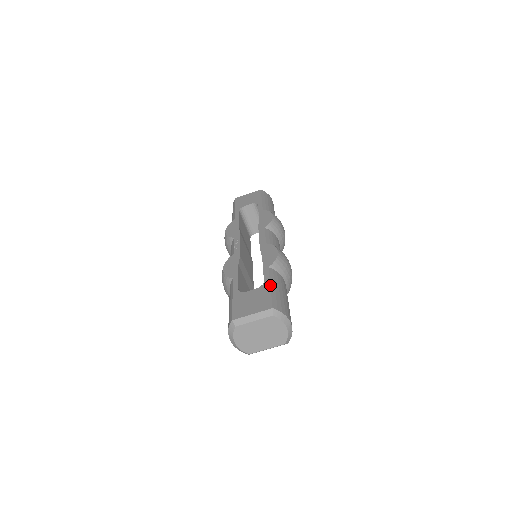
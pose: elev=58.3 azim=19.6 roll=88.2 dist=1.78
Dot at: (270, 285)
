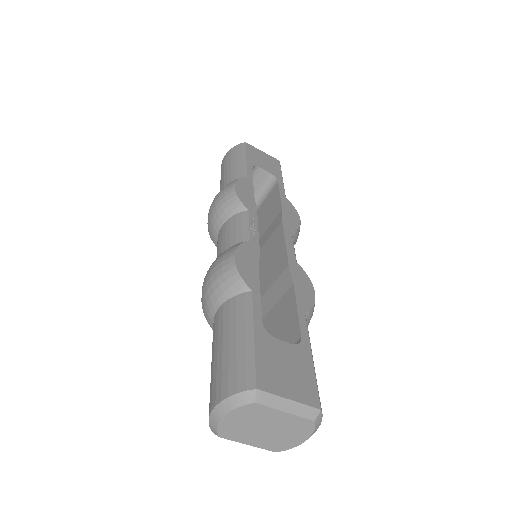
Dot at: occluded
